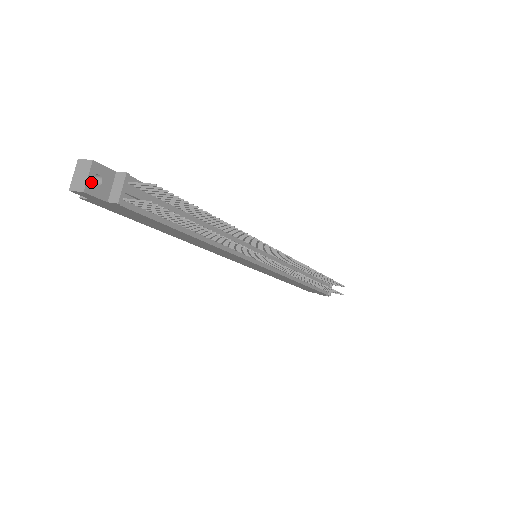
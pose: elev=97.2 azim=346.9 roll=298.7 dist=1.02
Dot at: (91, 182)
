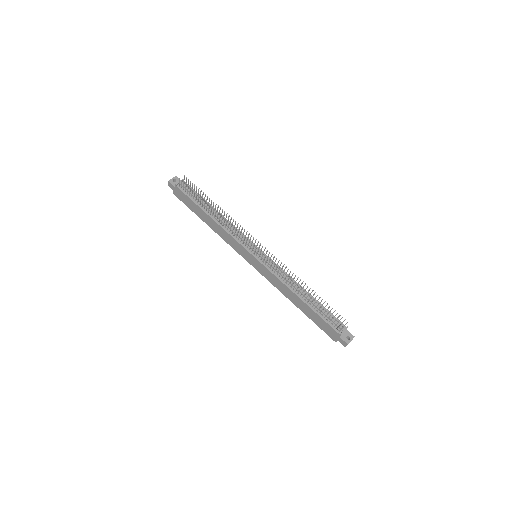
Dot at: (172, 180)
